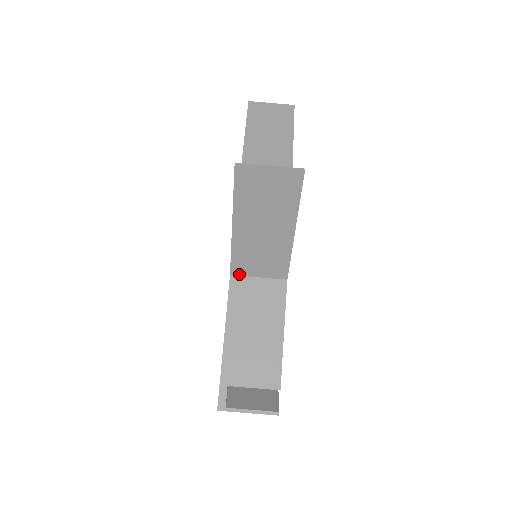
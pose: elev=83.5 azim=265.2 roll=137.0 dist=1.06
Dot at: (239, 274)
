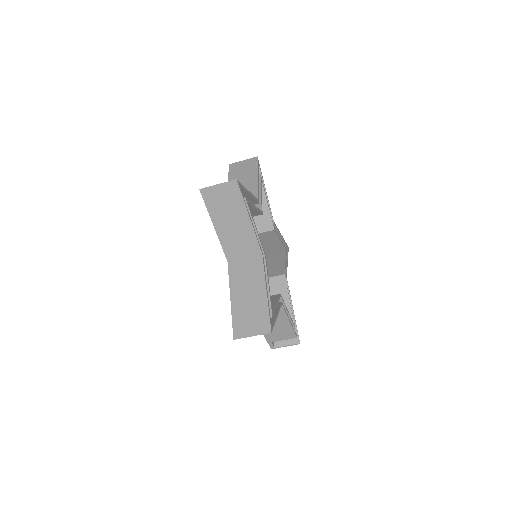
Dot at: occluded
